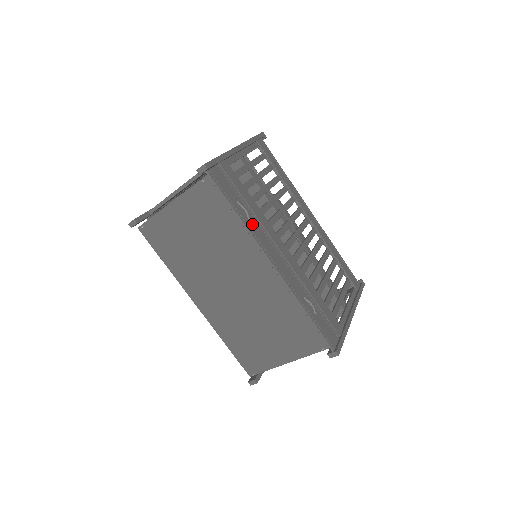
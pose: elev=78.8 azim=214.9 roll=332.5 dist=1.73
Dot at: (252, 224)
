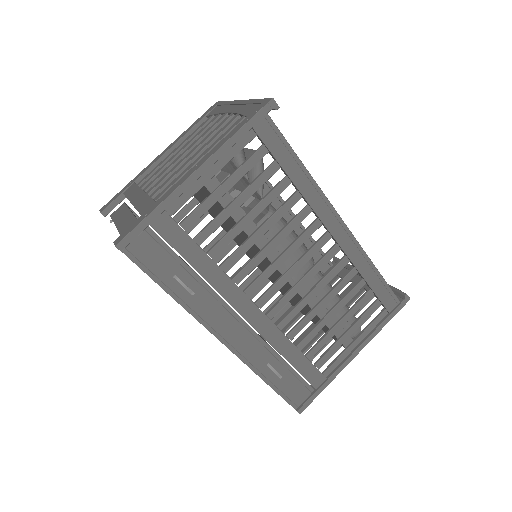
Dot at: (197, 299)
